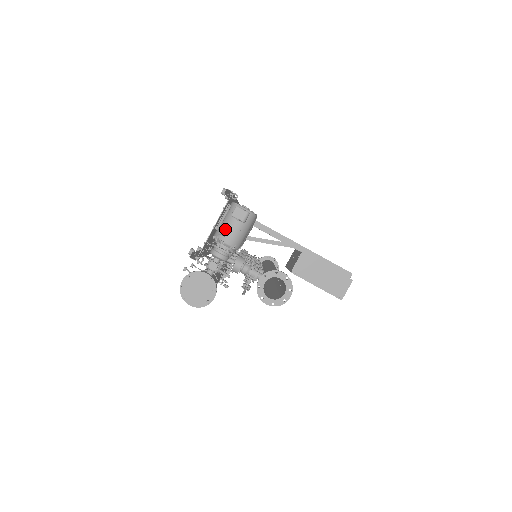
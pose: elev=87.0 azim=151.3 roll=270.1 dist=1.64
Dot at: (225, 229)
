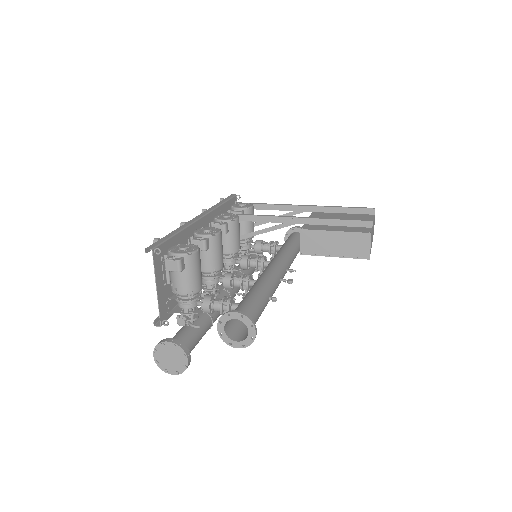
Dot at: (173, 282)
